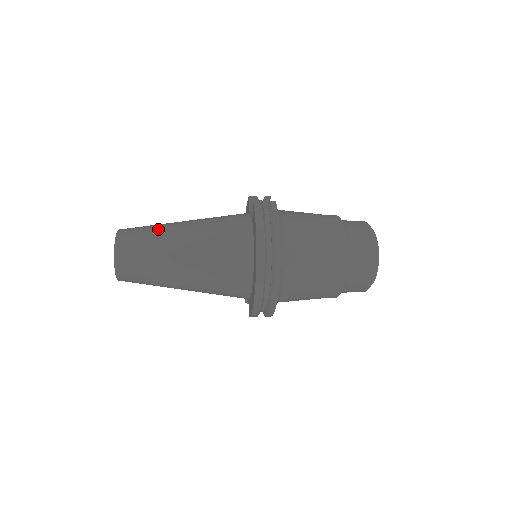
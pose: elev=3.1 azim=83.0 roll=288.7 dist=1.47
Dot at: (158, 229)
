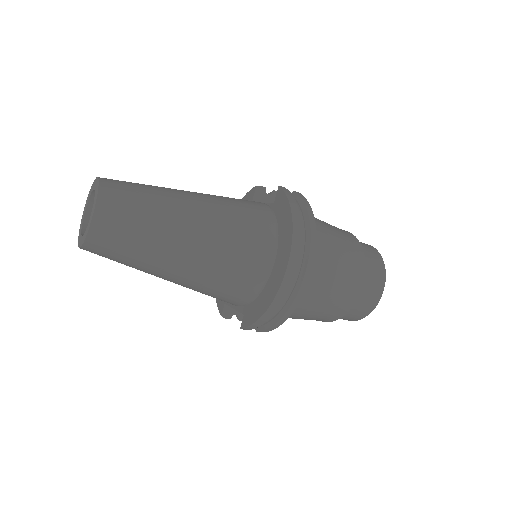
Dot at: (158, 188)
